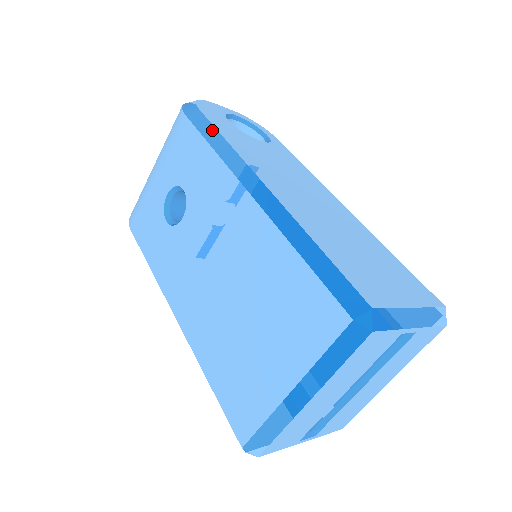
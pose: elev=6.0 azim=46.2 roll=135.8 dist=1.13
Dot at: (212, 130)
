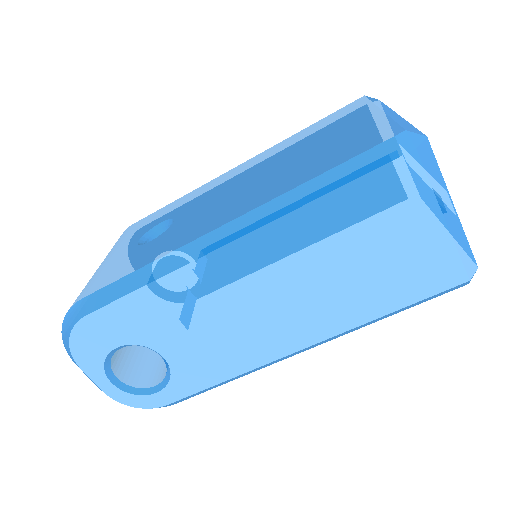
Dot at: occluded
